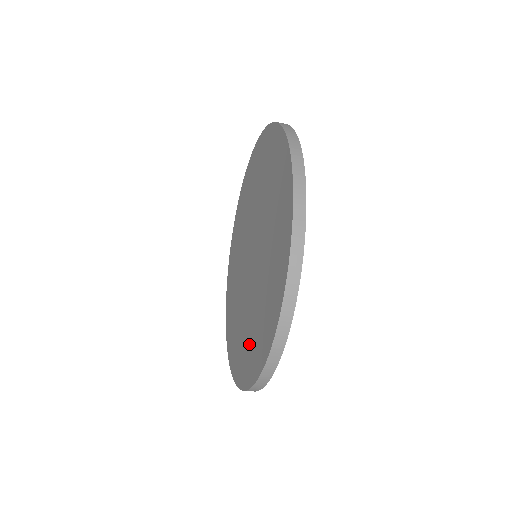
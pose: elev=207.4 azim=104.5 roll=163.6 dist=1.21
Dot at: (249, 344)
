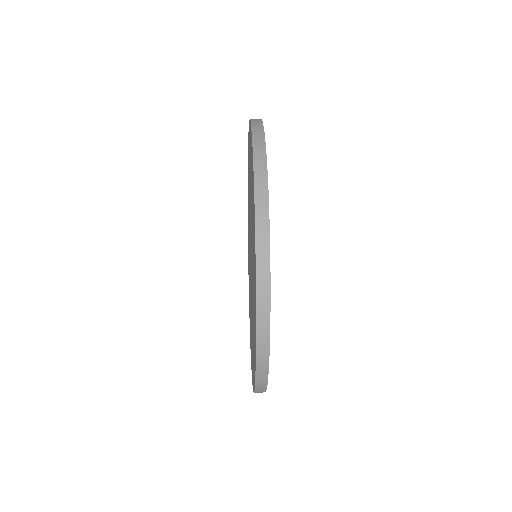
Dot at: occluded
